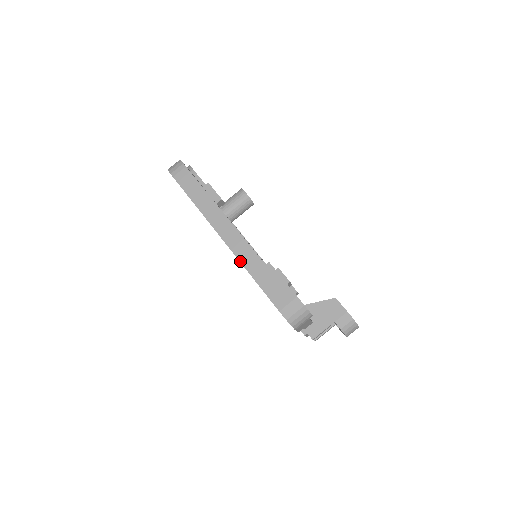
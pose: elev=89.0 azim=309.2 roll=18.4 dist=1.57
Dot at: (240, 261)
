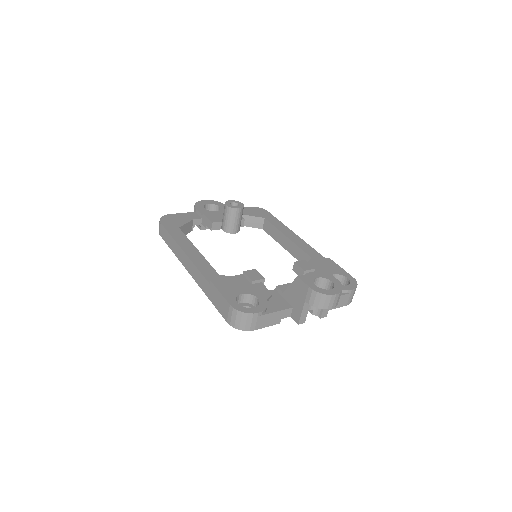
Dot at: (200, 287)
